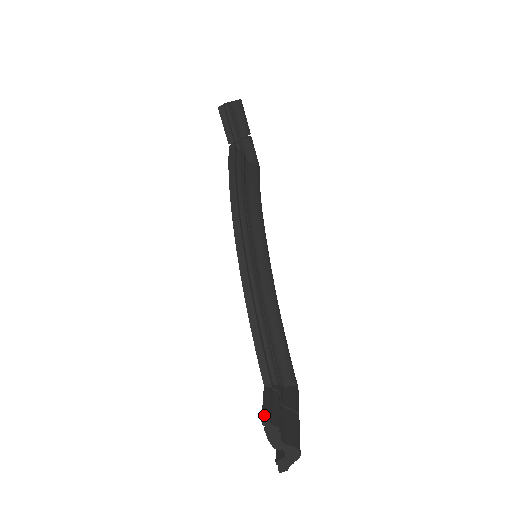
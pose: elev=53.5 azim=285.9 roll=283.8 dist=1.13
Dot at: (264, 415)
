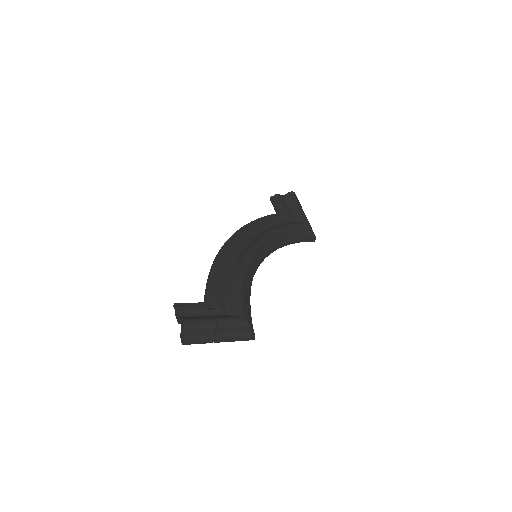
Dot at: (178, 304)
